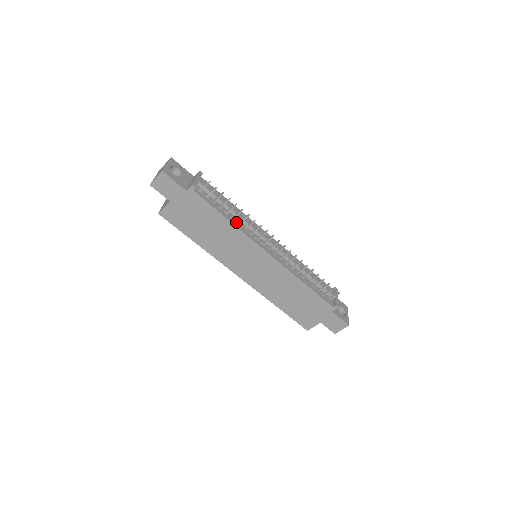
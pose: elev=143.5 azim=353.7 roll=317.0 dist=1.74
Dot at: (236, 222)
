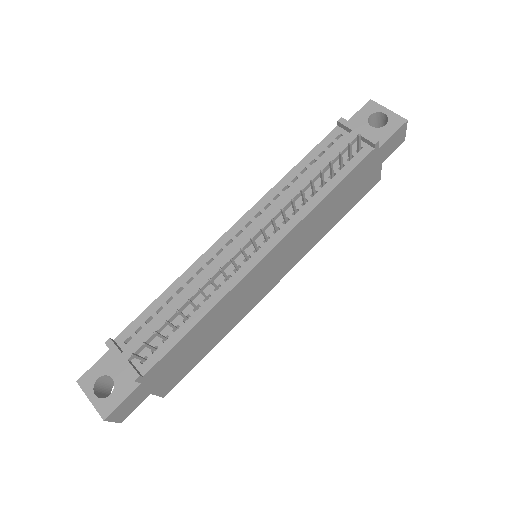
Dot at: (203, 303)
